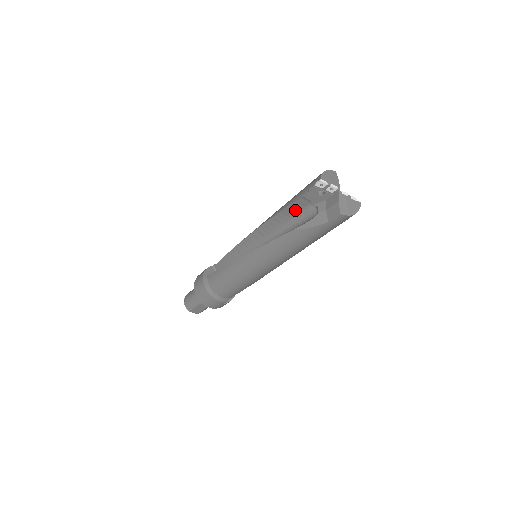
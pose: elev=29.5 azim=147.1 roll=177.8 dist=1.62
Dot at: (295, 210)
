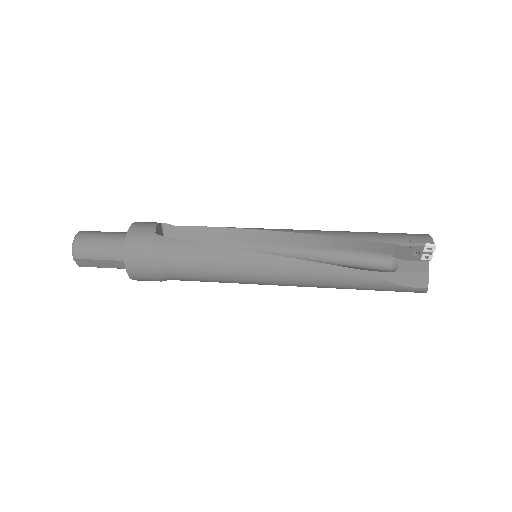
Dot at: (368, 248)
